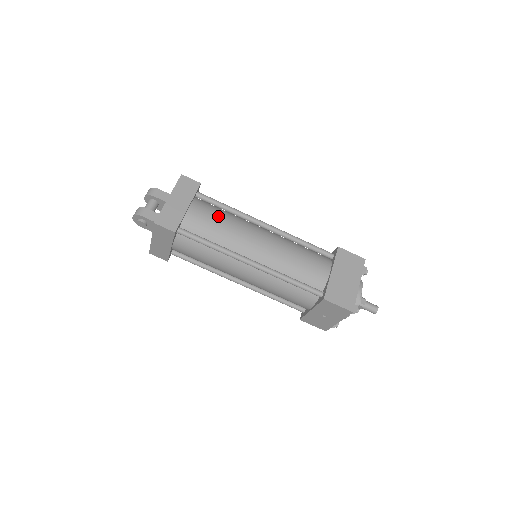
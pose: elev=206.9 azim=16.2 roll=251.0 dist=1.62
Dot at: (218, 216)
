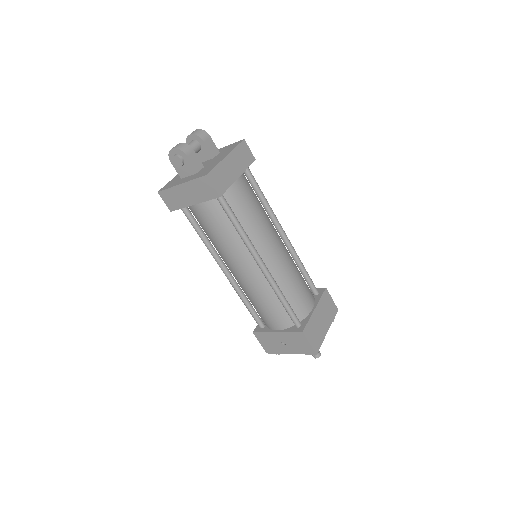
Dot at: (256, 202)
